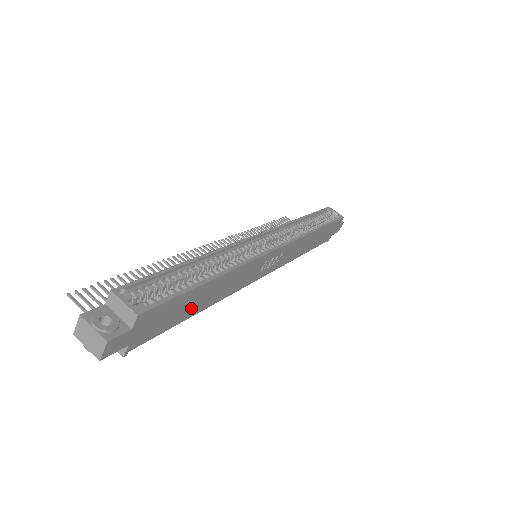
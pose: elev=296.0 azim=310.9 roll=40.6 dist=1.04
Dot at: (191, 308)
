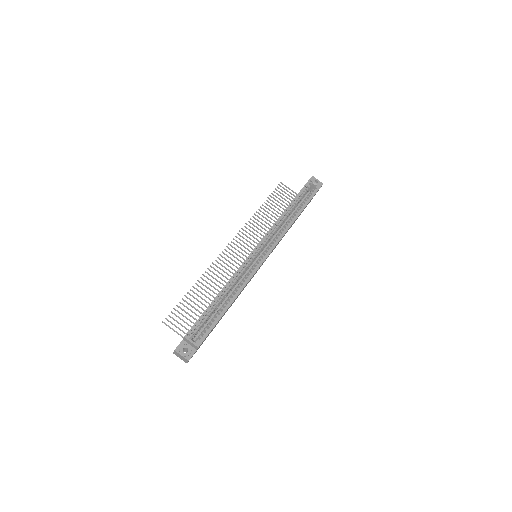
Dot at: occluded
